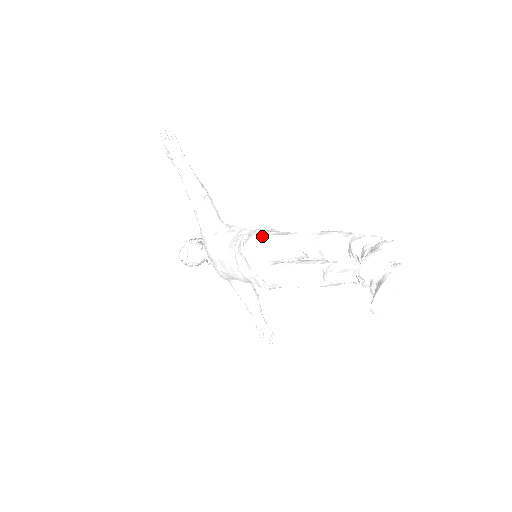
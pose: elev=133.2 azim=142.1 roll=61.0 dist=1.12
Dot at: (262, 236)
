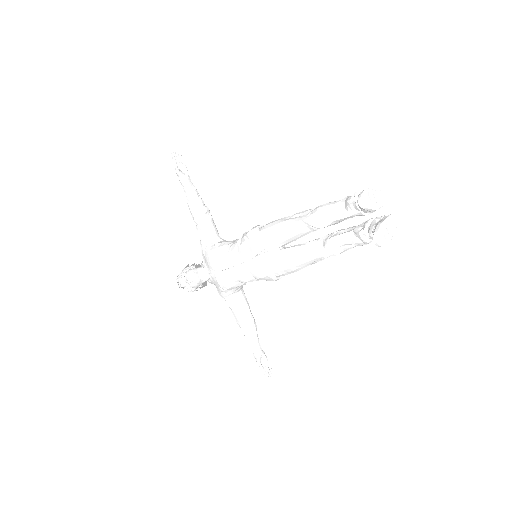
Dot at: (263, 226)
